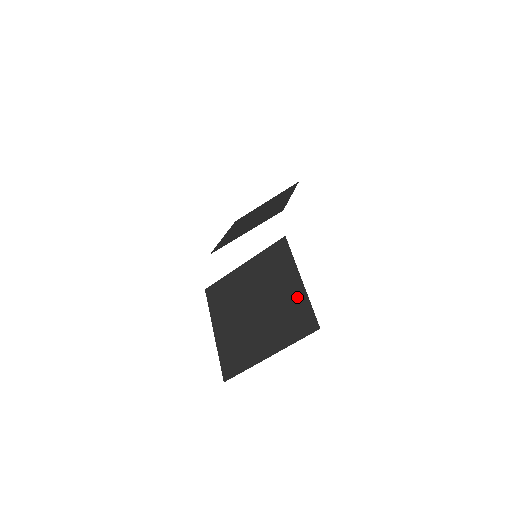
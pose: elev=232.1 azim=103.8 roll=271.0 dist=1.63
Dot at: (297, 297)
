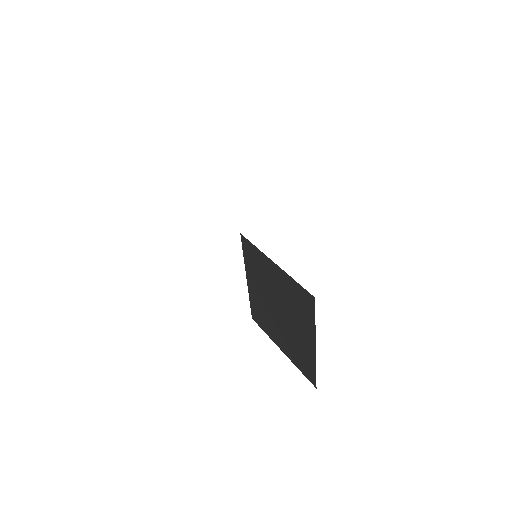
Dot at: (285, 281)
